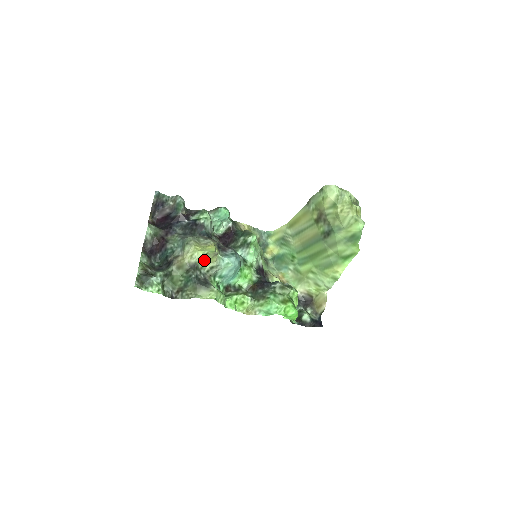
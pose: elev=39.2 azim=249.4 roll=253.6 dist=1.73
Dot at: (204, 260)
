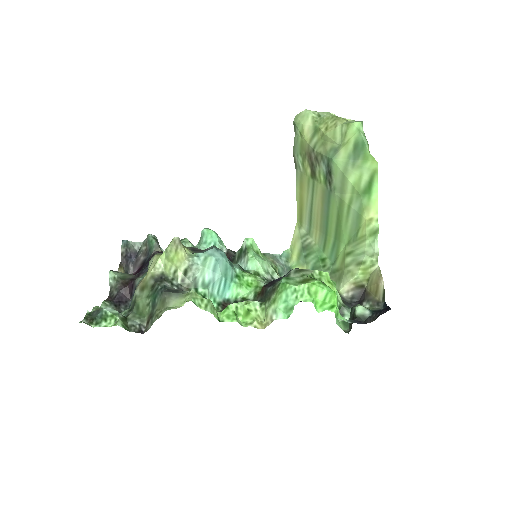
Dot at: (171, 264)
